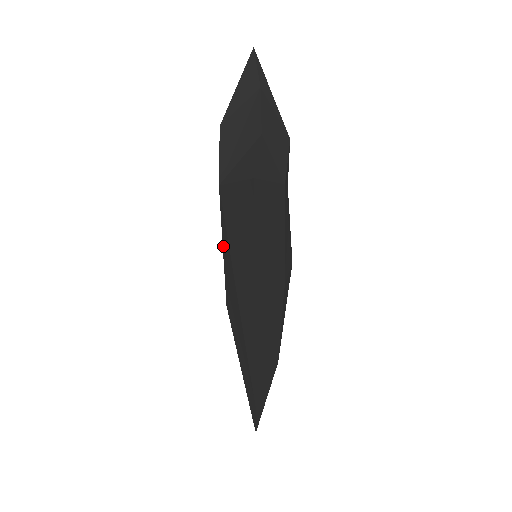
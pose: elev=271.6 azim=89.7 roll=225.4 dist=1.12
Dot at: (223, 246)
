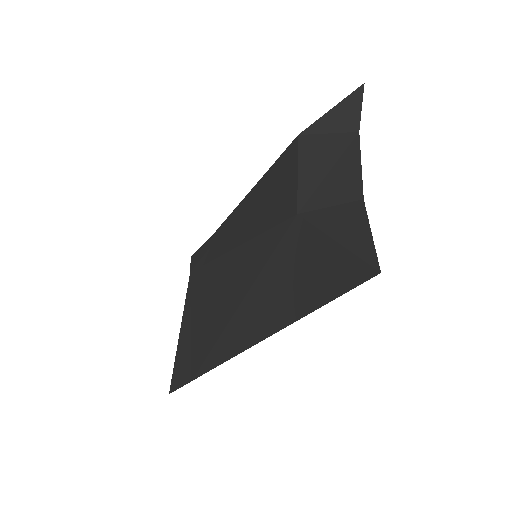
Dot at: (246, 245)
